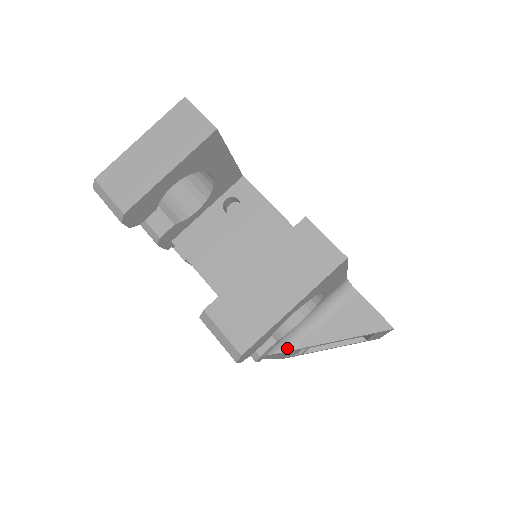
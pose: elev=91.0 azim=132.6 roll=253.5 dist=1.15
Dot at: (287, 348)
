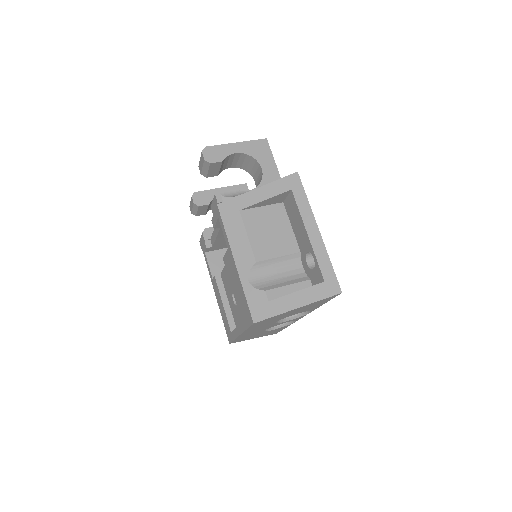
Dot at: (236, 196)
